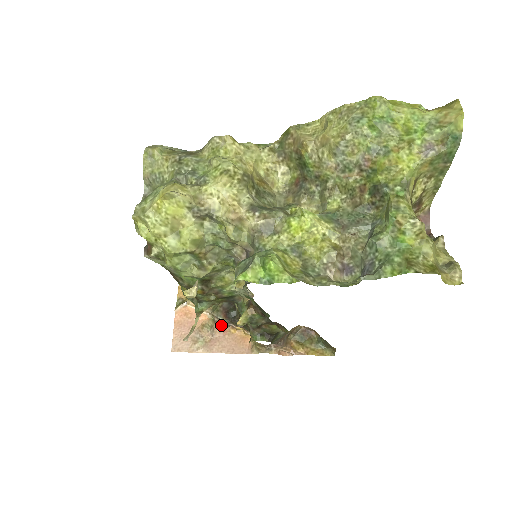
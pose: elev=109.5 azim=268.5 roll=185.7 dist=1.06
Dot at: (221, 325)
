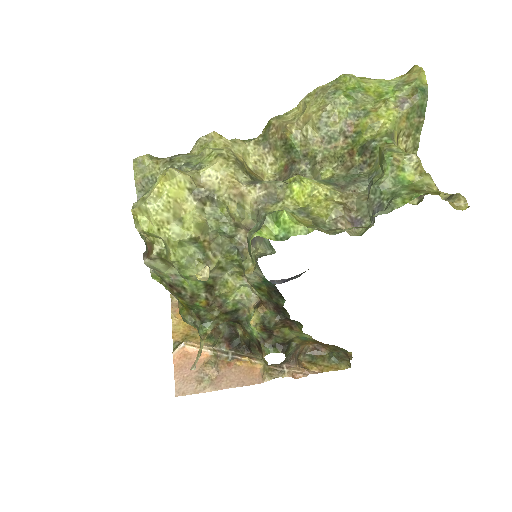
Dot at: (225, 359)
